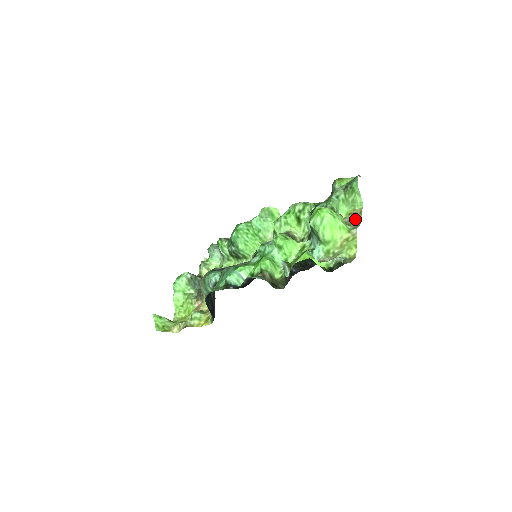
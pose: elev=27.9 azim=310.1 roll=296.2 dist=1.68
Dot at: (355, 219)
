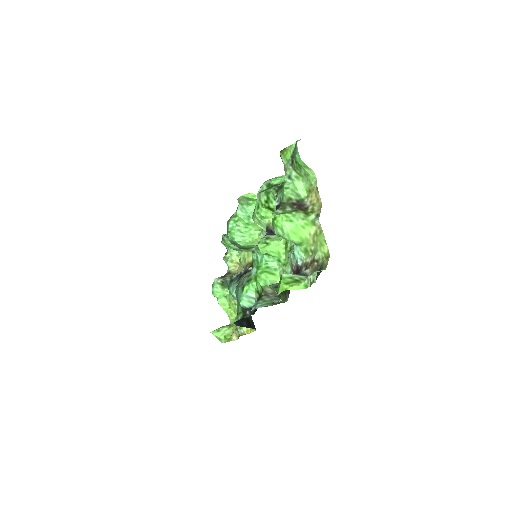
Dot at: (315, 199)
